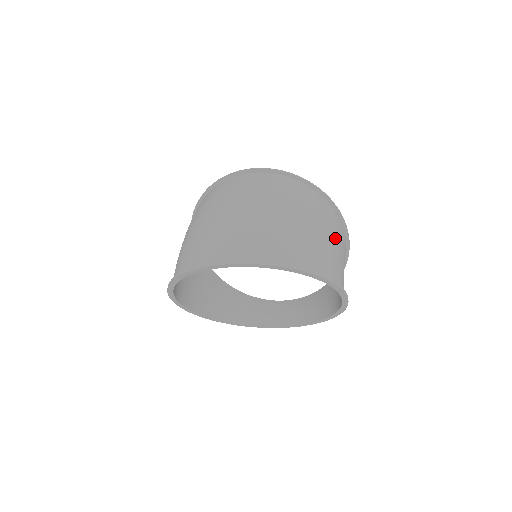
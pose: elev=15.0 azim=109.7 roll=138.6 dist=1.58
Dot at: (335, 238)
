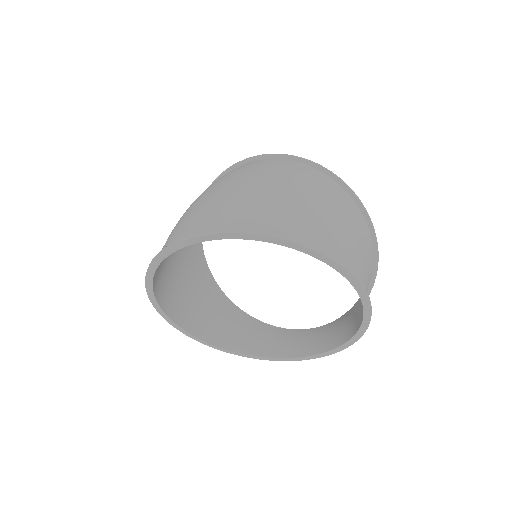
Dot at: (346, 219)
